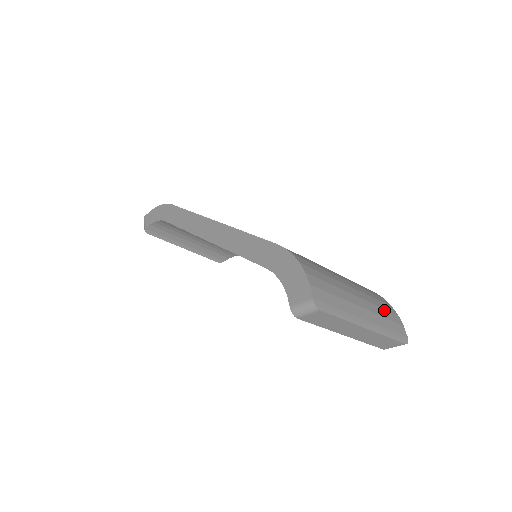
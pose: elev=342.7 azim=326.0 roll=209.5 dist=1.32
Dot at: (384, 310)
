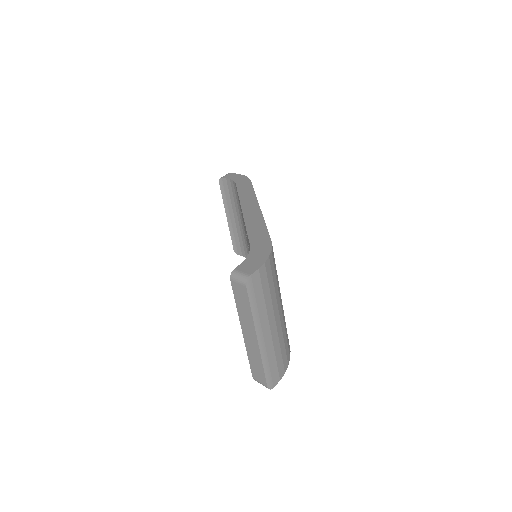
Dot at: (281, 355)
